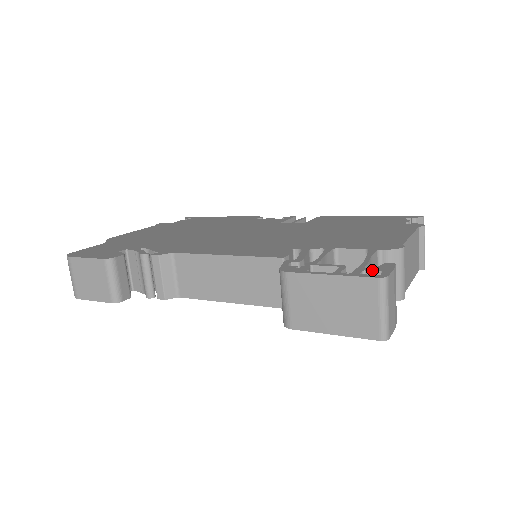
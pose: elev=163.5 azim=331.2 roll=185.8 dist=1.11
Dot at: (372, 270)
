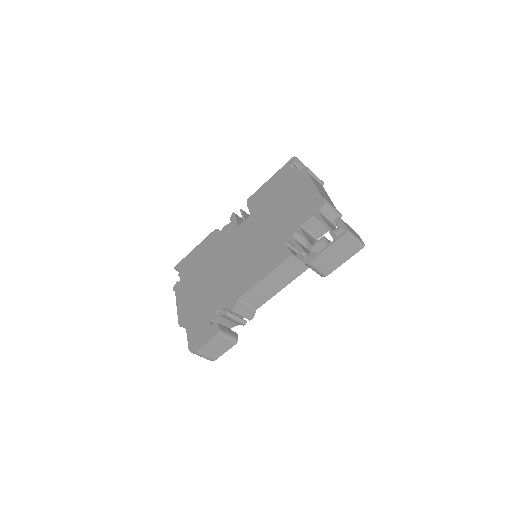
Dot at: (337, 230)
